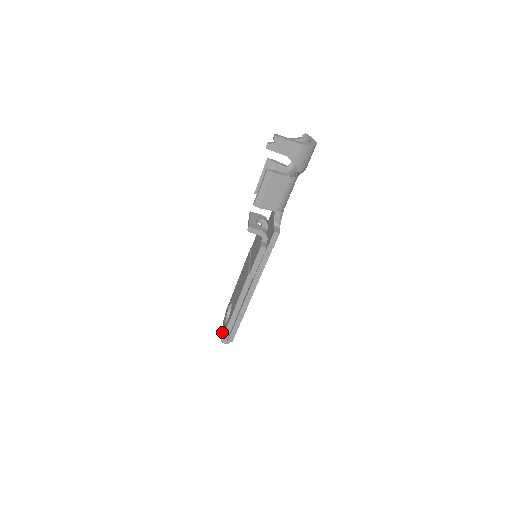
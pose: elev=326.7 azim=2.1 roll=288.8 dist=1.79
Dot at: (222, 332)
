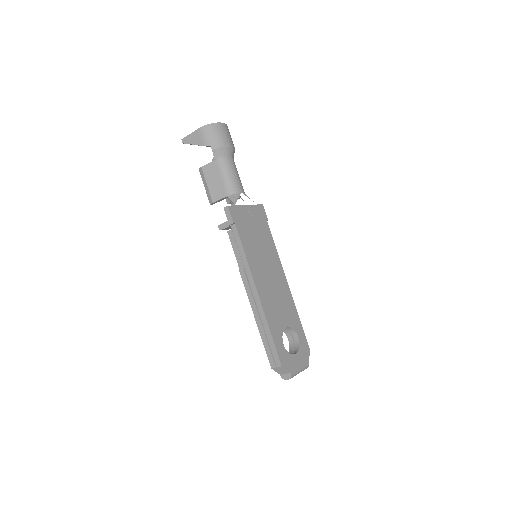
Dot at: occluded
